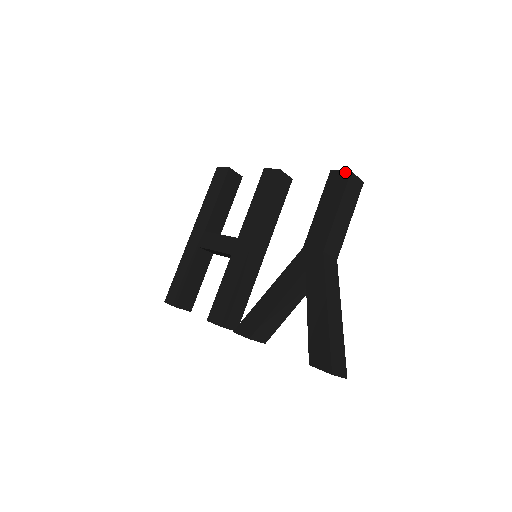
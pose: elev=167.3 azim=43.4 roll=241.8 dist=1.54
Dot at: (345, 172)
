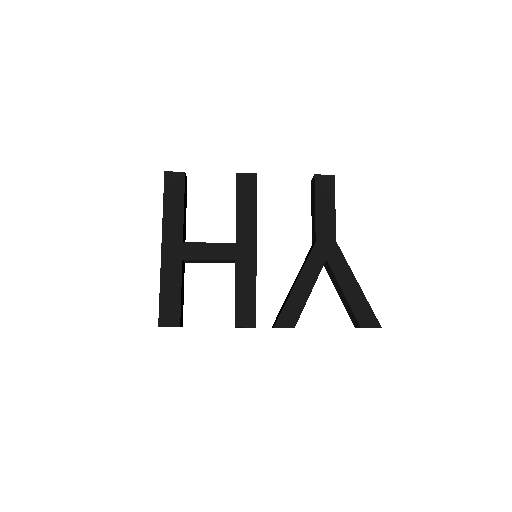
Dot at: (329, 176)
